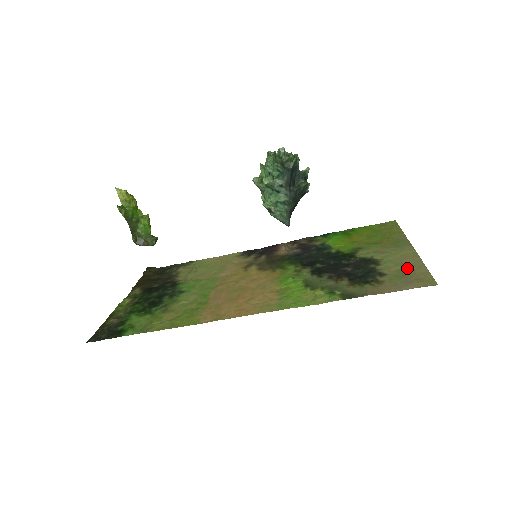
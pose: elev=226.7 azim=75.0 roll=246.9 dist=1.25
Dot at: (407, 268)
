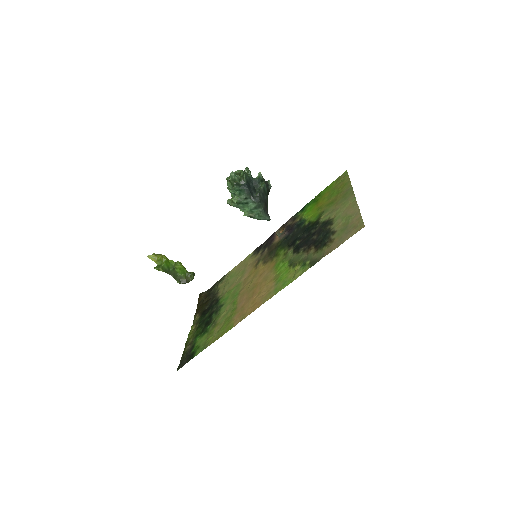
Dot at: (348, 219)
